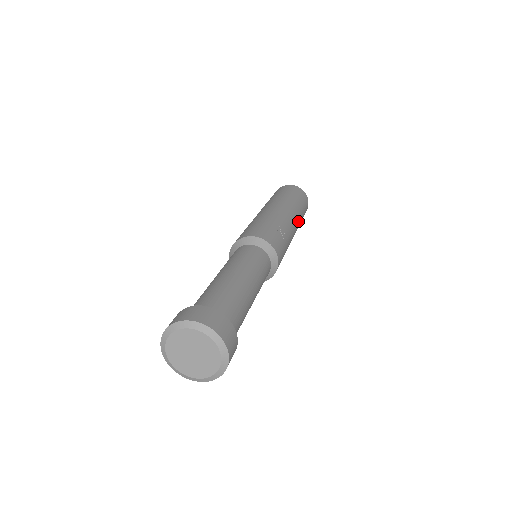
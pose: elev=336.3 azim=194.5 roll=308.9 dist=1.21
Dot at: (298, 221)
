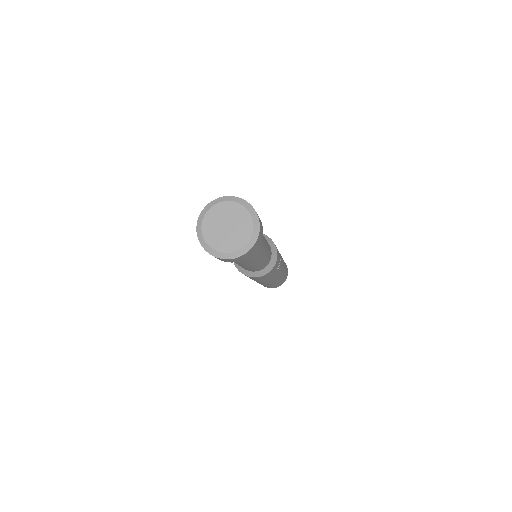
Dot at: (278, 279)
